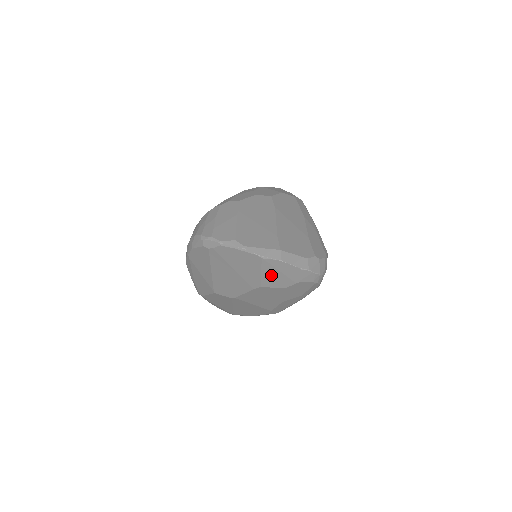
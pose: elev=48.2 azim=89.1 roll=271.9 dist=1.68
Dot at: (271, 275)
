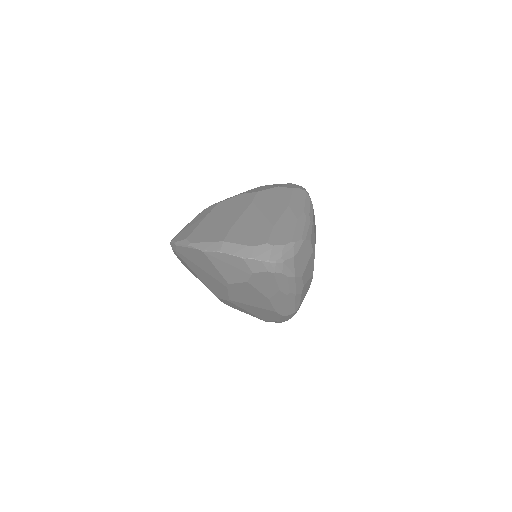
Dot at: (225, 269)
